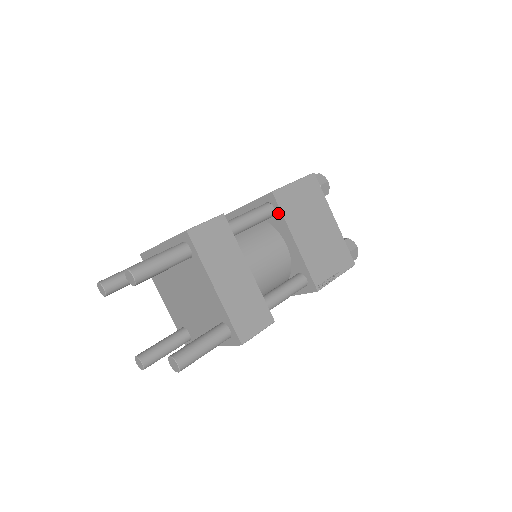
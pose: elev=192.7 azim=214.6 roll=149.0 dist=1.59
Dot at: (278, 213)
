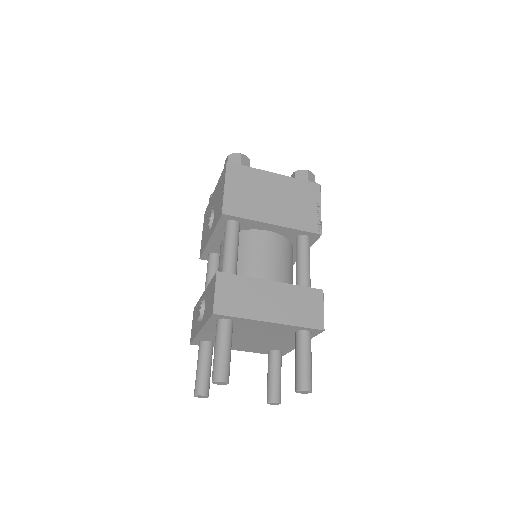
Dot at: (241, 221)
